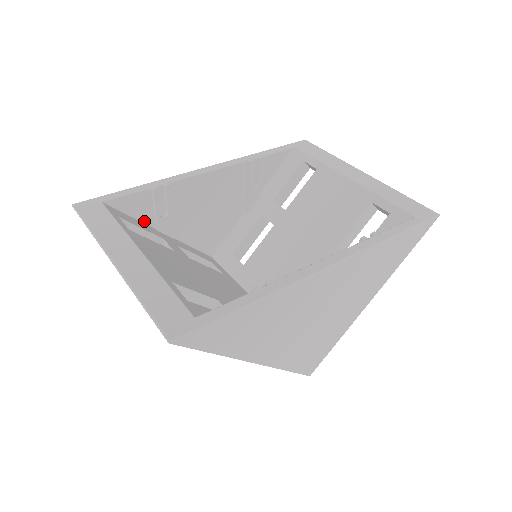
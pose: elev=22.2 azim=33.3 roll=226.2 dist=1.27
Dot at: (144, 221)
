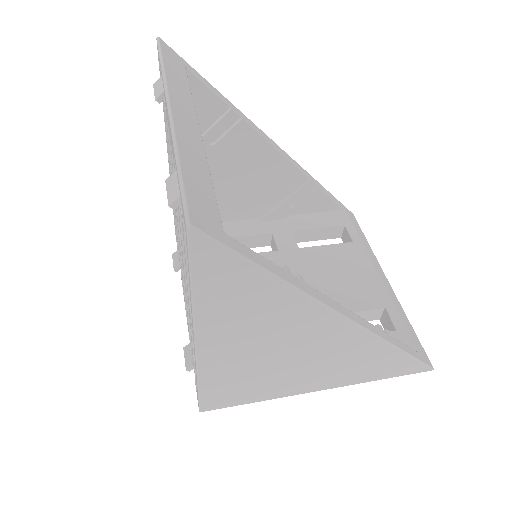
Dot at: occluded
